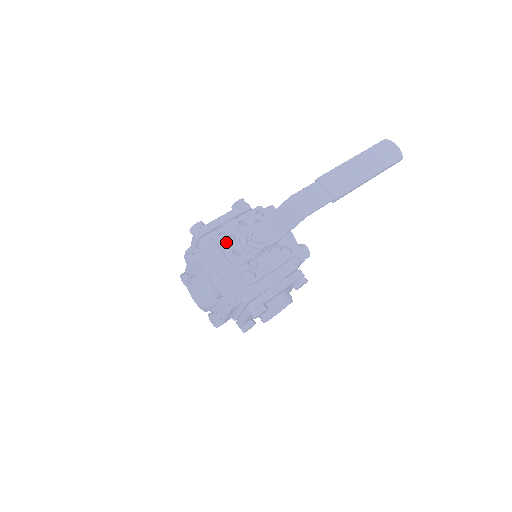
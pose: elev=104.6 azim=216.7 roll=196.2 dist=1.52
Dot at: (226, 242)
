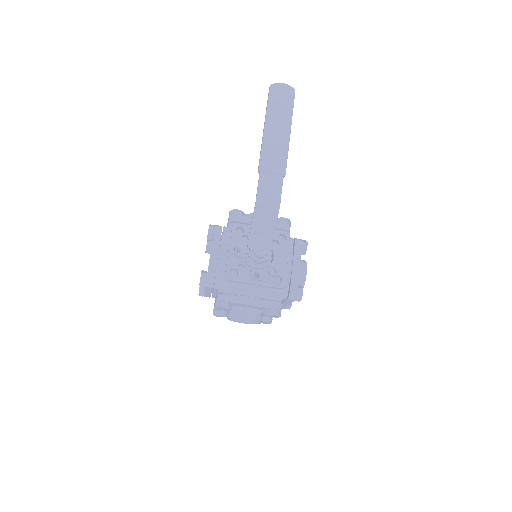
Dot at: (240, 275)
